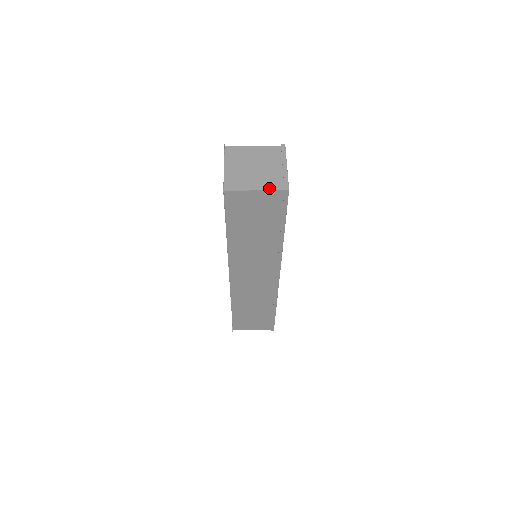
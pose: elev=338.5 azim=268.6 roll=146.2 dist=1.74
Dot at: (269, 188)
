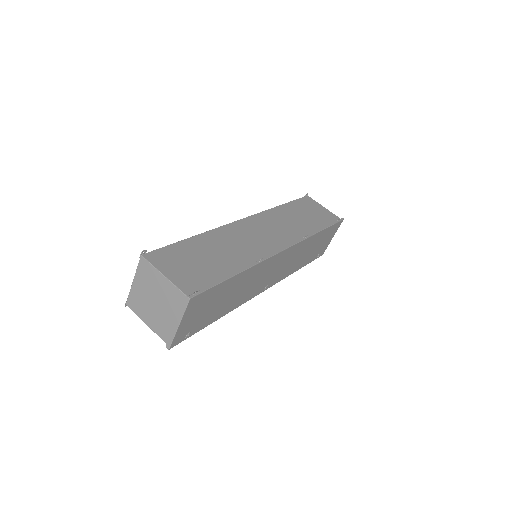
Dot at: (157, 333)
